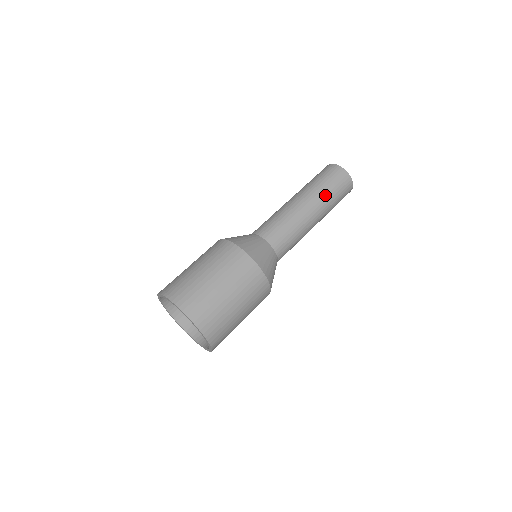
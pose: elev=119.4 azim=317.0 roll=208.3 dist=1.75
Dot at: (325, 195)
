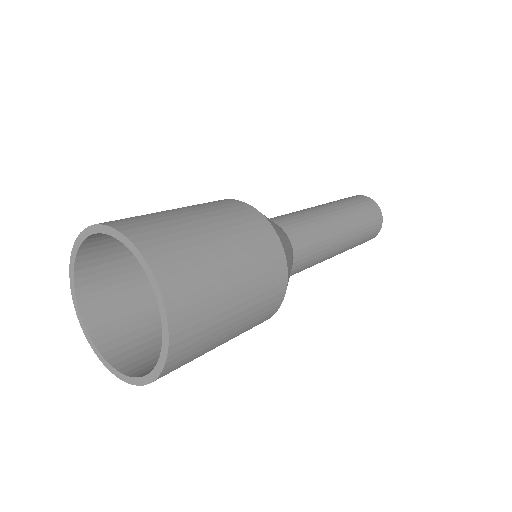
Dot at: occluded
